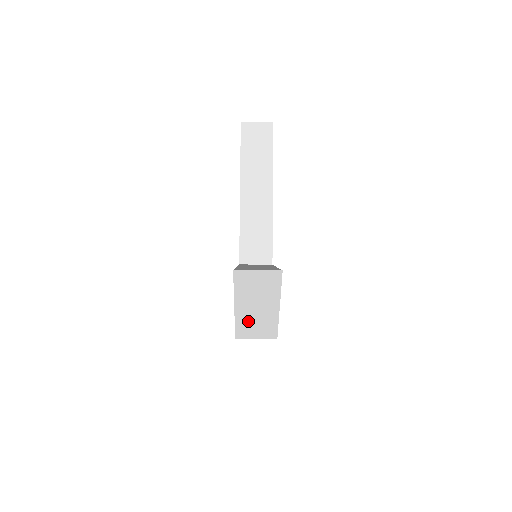
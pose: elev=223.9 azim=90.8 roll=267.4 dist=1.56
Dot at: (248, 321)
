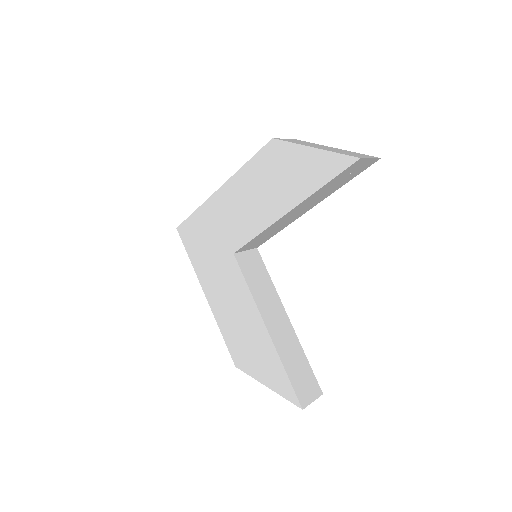
Dot at: occluded
